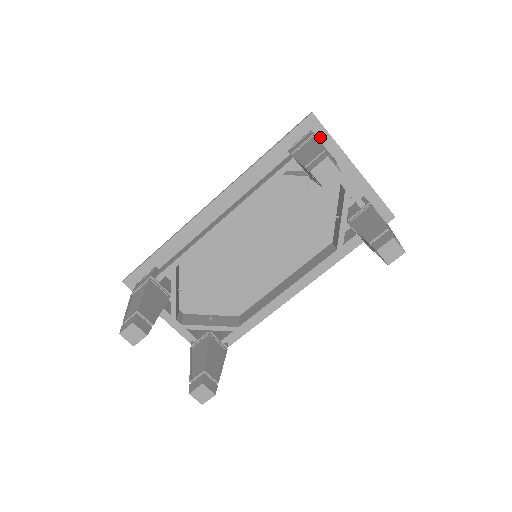
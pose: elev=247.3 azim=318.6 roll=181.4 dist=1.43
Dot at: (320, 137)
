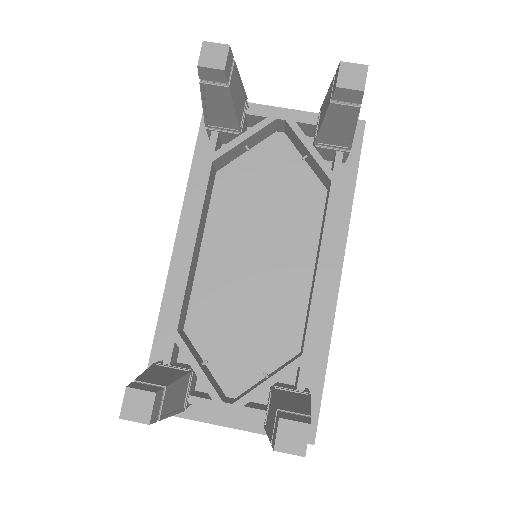
Dot at: occluded
